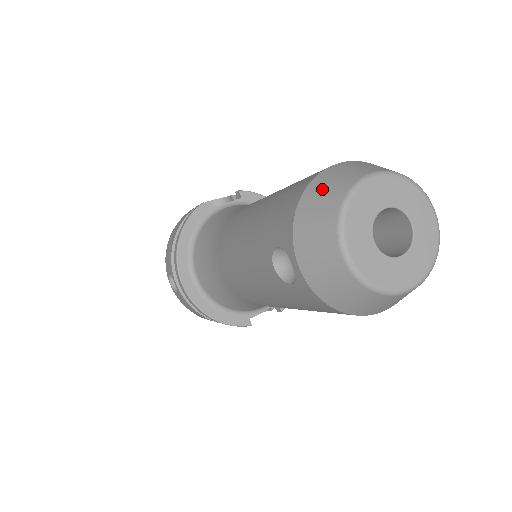
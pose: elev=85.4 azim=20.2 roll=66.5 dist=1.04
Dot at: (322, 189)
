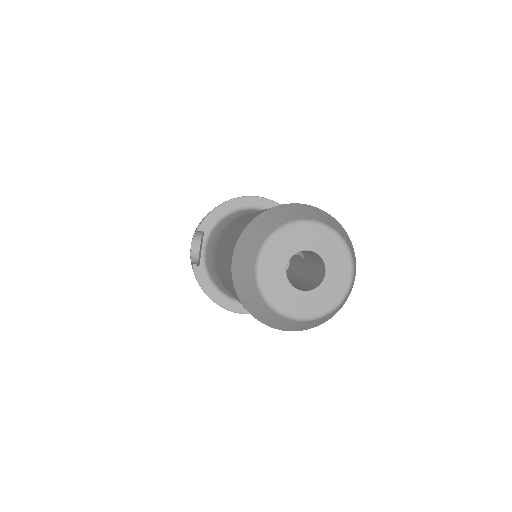
Dot at: (245, 294)
